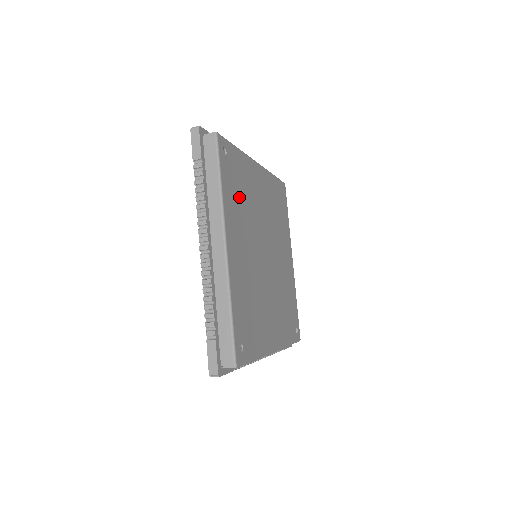
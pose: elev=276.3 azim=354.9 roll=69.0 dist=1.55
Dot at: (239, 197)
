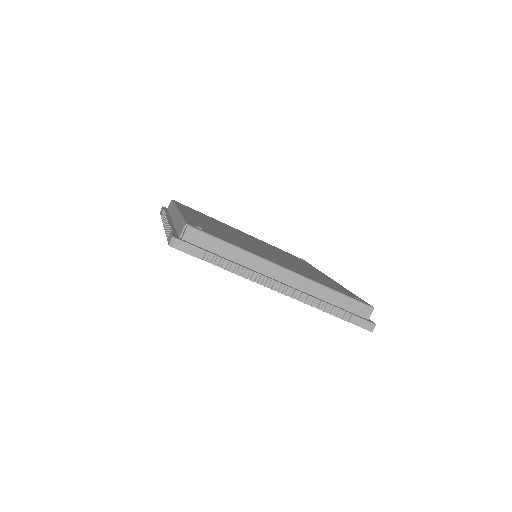
Dot at: occluded
